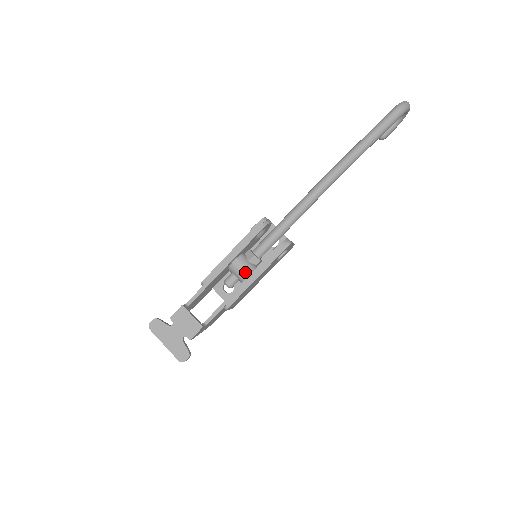
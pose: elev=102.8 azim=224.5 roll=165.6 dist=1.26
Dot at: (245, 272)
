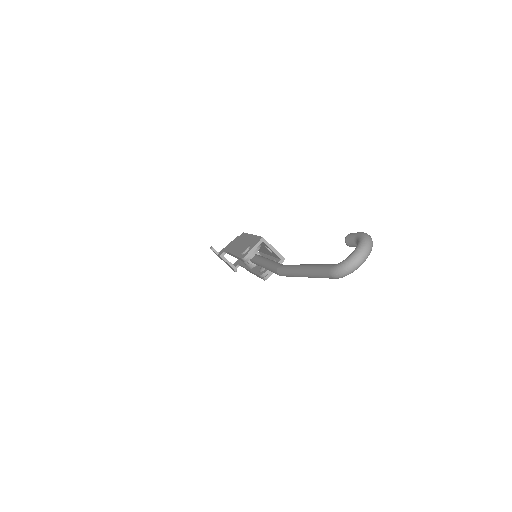
Dot at: occluded
